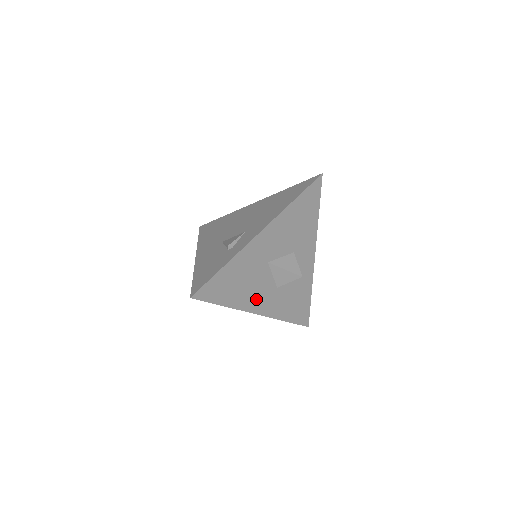
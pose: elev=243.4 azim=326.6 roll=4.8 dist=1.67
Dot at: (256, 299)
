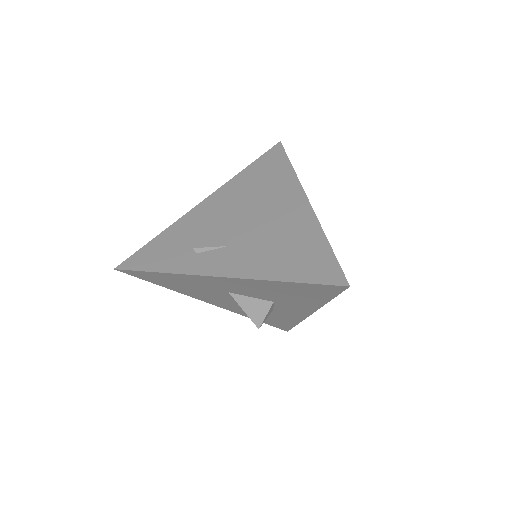
Dot at: (209, 298)
